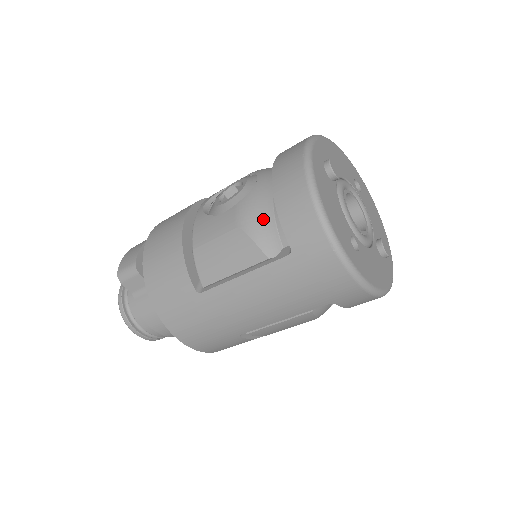
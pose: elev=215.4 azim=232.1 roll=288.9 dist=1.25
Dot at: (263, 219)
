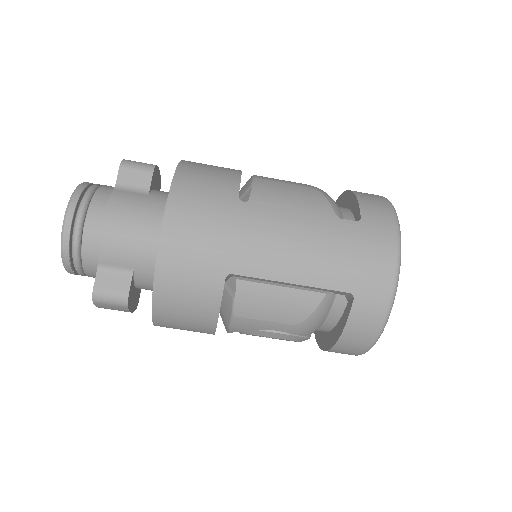
Dot at: occluded
